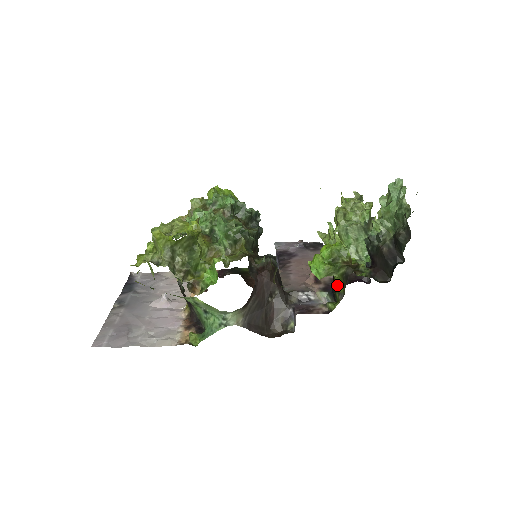
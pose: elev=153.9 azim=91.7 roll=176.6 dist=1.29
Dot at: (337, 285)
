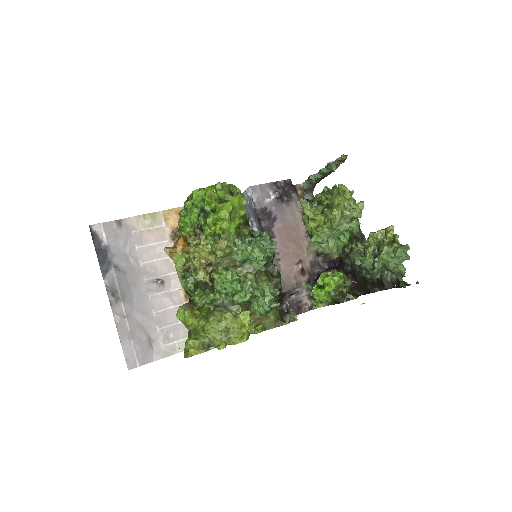
Dot at: occluded
